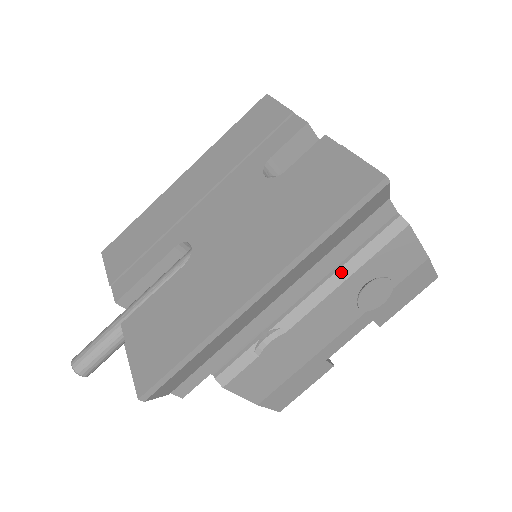
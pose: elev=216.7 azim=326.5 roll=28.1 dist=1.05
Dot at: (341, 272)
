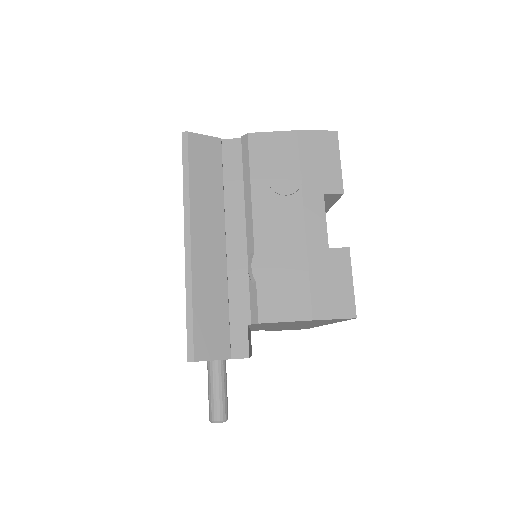
Dot at: (246, 192)
